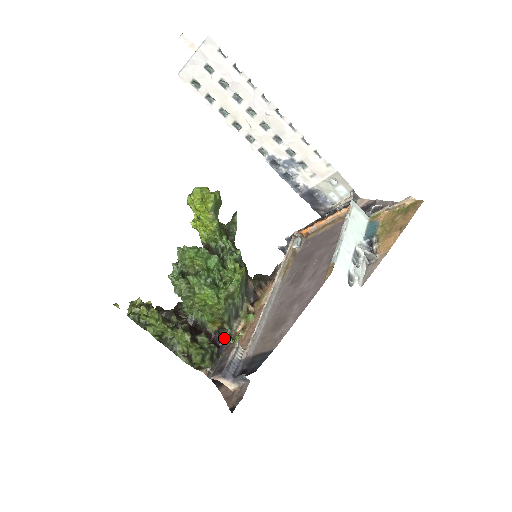
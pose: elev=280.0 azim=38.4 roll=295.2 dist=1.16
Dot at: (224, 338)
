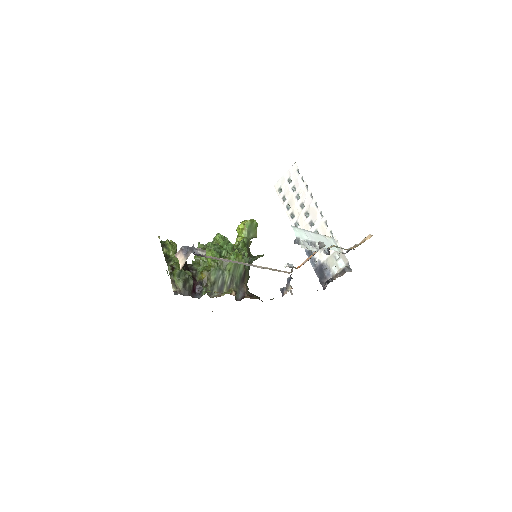
Dot at: (202, 289)
